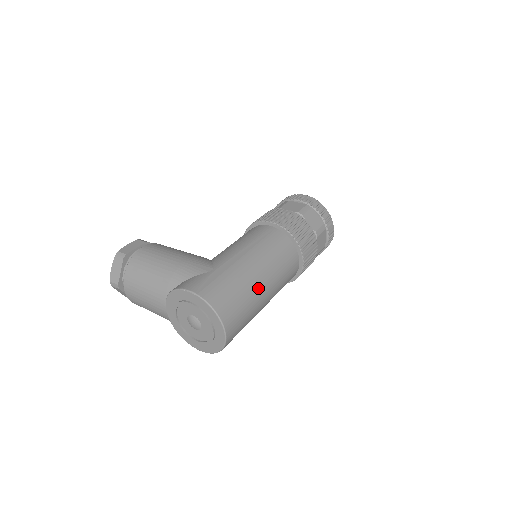
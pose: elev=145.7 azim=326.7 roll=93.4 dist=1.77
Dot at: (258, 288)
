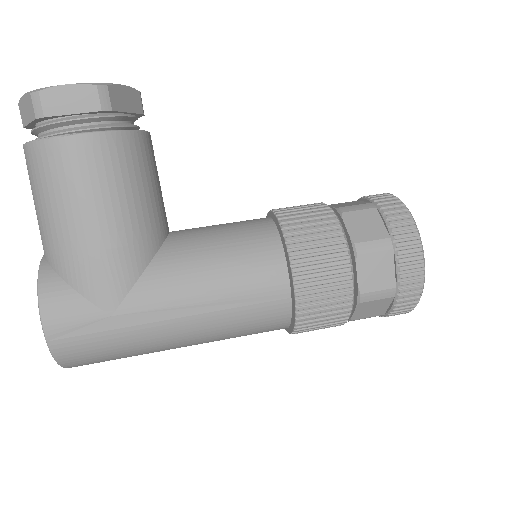
Dot at: occluded
